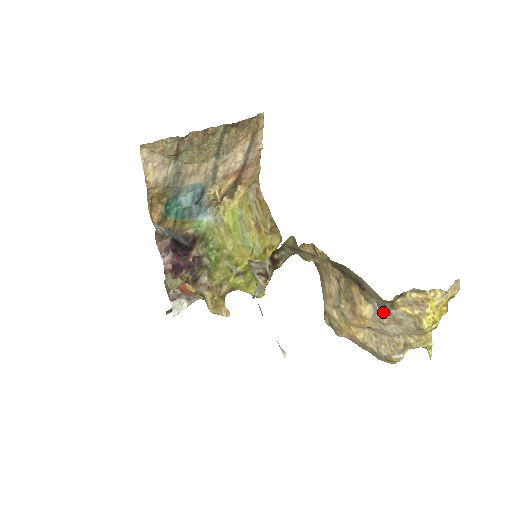
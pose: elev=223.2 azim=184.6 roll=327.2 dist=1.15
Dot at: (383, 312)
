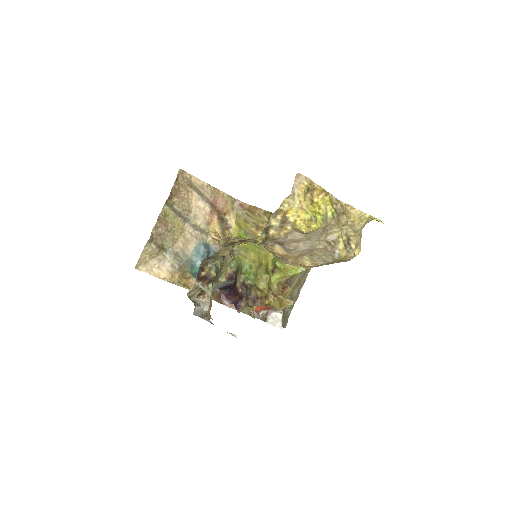
Dot at: occluded
